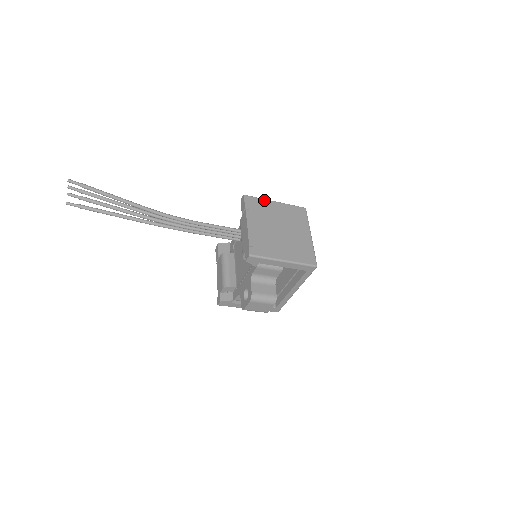
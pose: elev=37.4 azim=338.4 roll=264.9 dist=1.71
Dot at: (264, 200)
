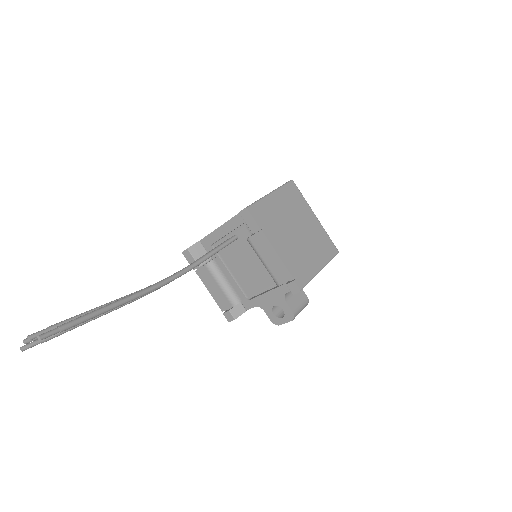
Dot at: (264, 200)
